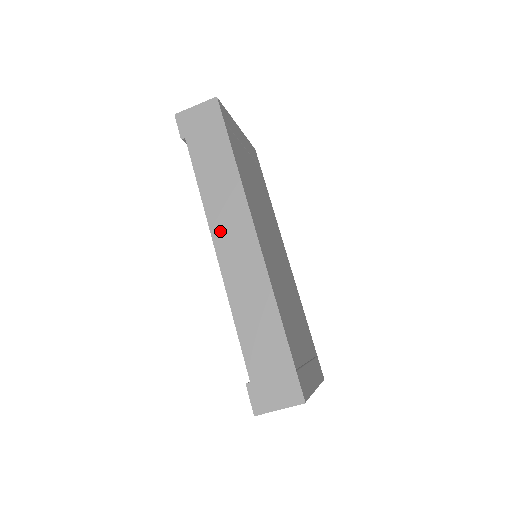
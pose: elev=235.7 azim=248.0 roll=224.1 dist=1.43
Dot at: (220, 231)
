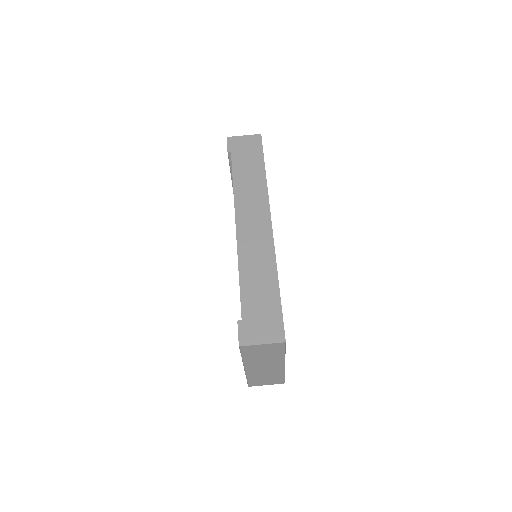
Dot at: (243, 212)
